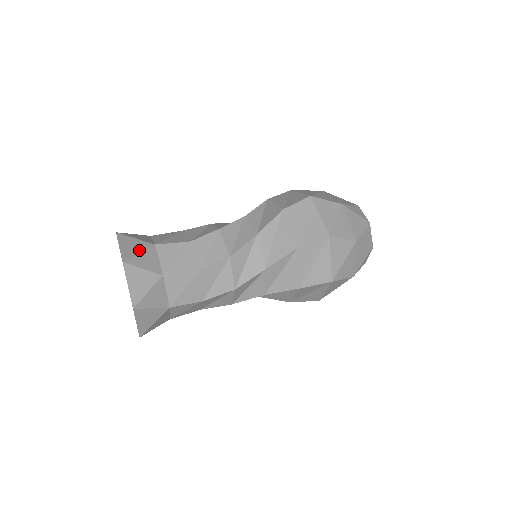
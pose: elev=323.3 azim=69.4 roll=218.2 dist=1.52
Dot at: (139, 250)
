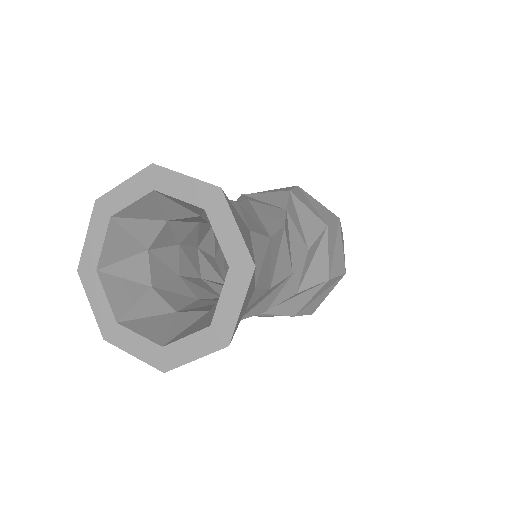
Dot at: occluded
